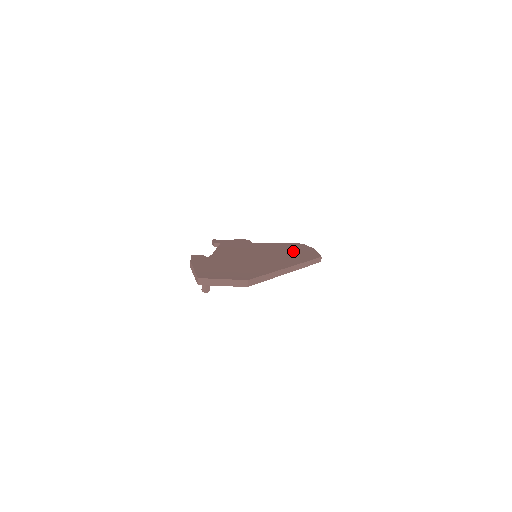
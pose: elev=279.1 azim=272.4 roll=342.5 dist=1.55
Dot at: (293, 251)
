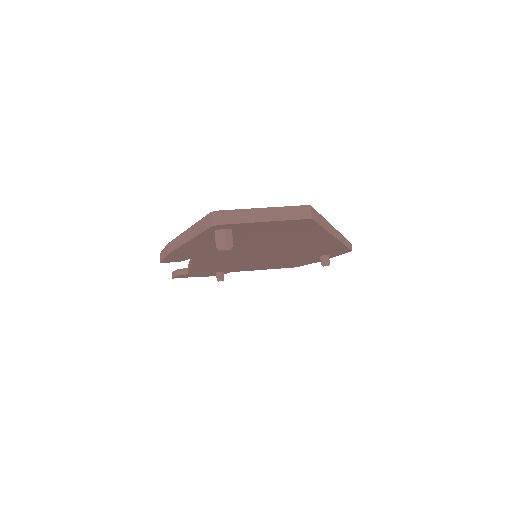
Dot at: occluded
